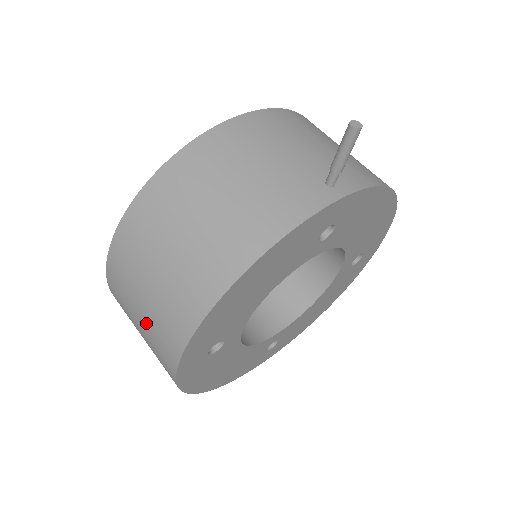
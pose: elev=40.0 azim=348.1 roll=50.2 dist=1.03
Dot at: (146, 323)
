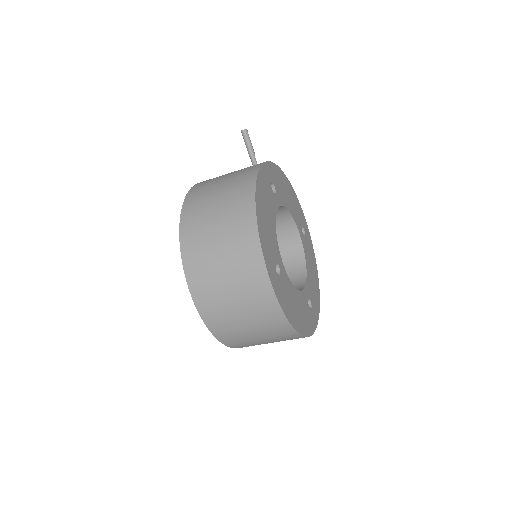
Dot at: (234, 281)
